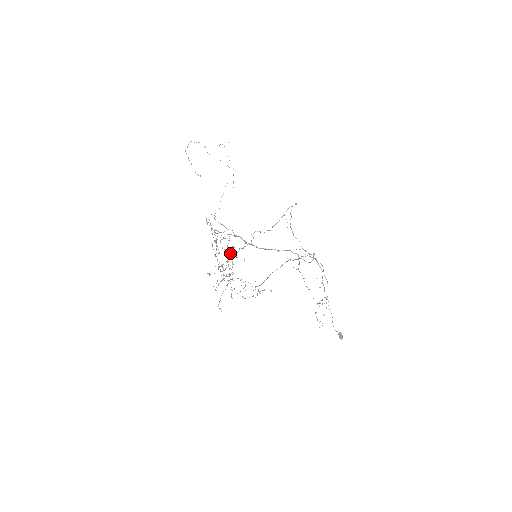
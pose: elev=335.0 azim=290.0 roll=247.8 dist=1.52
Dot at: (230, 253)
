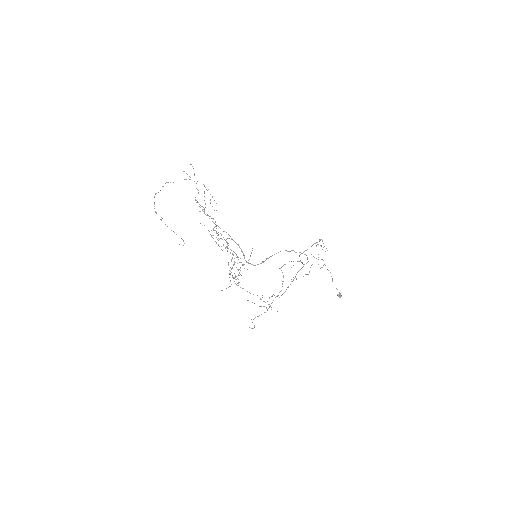
Dot at: (234, 277)
